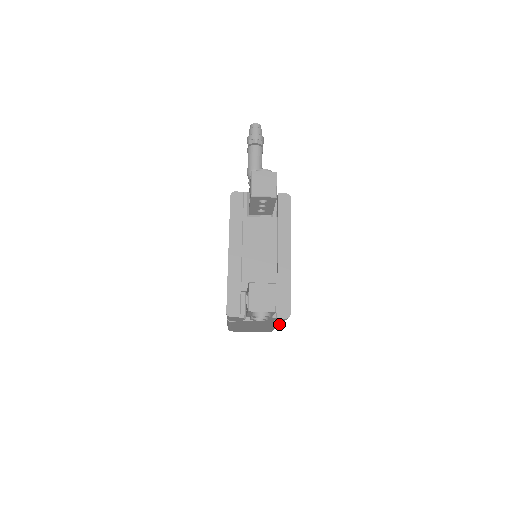
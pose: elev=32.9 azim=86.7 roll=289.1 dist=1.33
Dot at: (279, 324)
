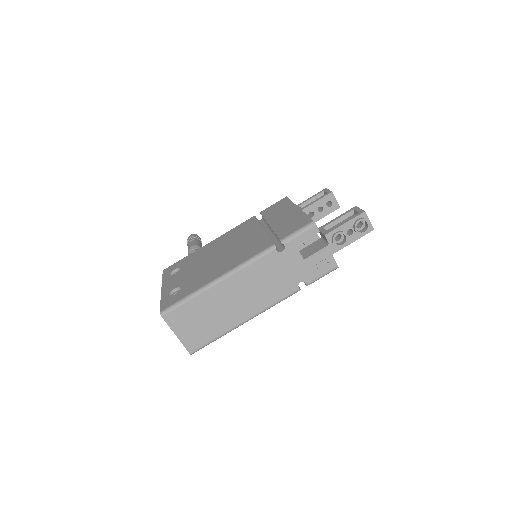
Dot at: (286, 296)
